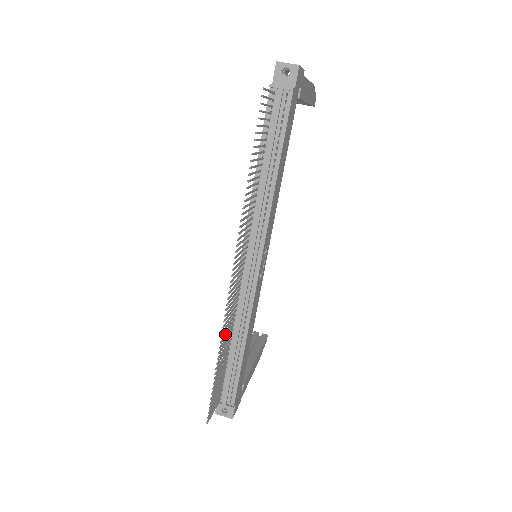
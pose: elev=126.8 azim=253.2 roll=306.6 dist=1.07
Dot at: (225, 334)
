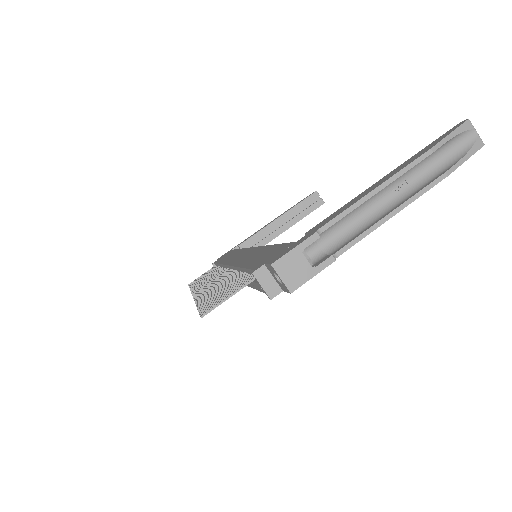
Dot at: (203, 280)
